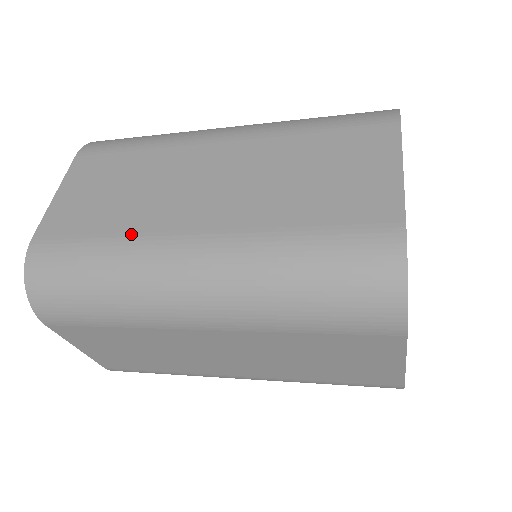
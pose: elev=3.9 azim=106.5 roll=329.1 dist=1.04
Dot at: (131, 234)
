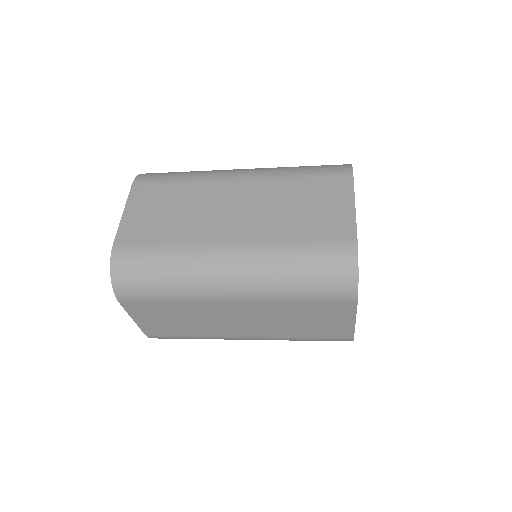
Dot at: (186, 242)
